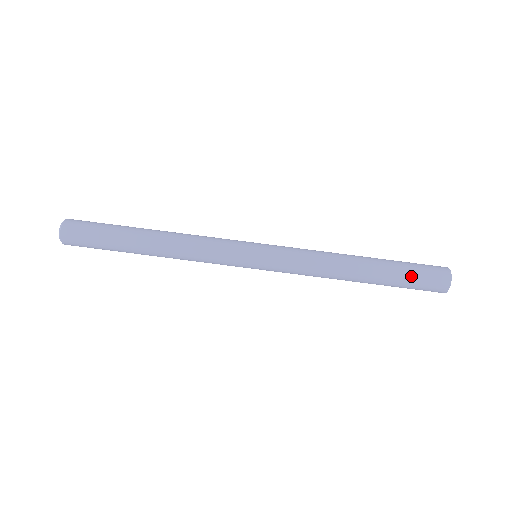
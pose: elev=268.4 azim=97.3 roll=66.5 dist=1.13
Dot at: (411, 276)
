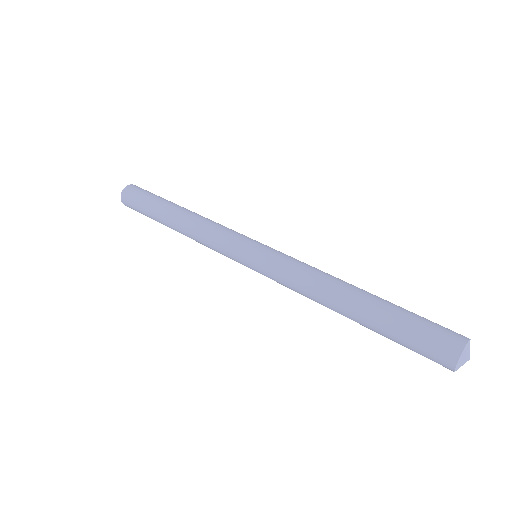
Dot at: (416, 315)
